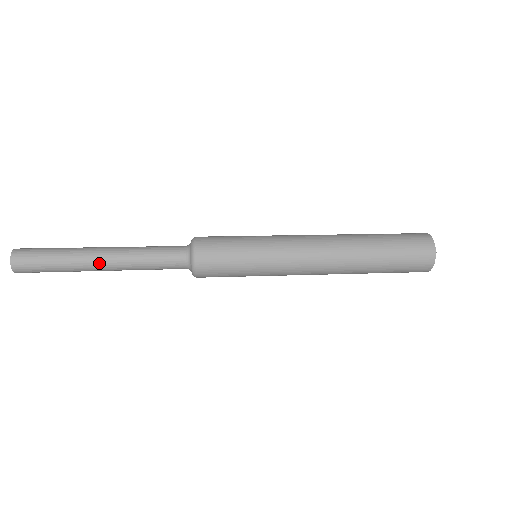
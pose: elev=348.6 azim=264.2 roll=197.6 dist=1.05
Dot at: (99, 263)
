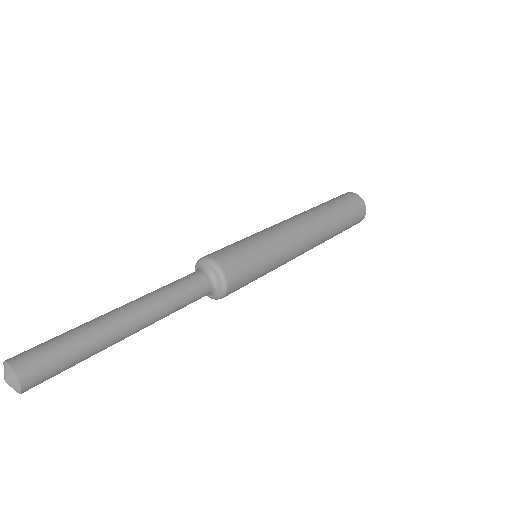
Dot at: (131, 333)
